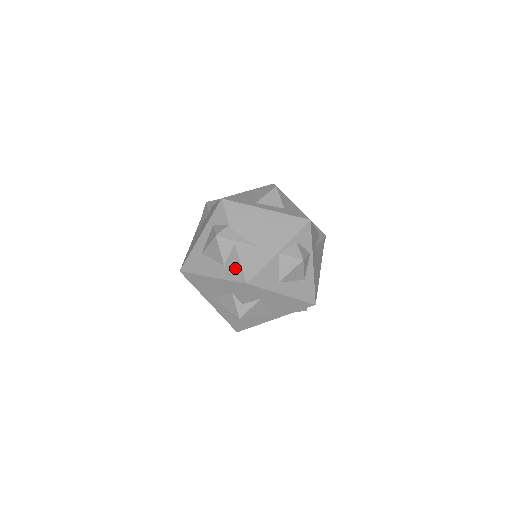
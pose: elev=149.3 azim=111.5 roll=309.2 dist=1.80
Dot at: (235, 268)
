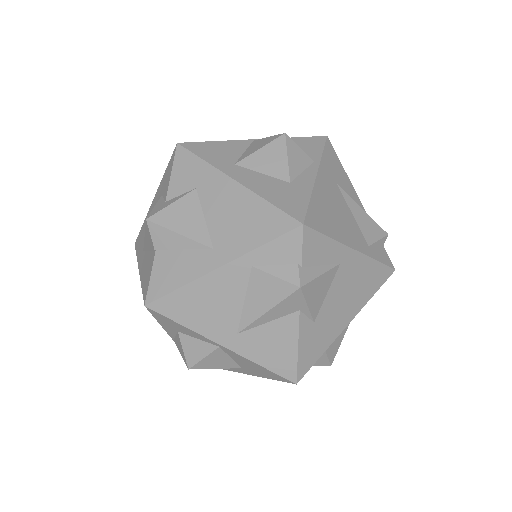
Dot at: occluded
